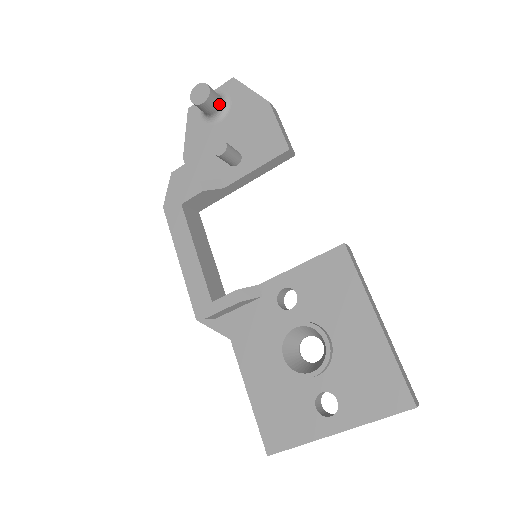
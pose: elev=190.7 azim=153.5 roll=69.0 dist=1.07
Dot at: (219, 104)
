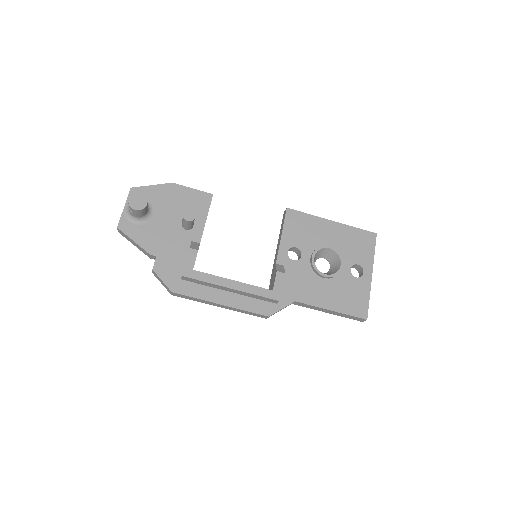
Dot at: occluded
